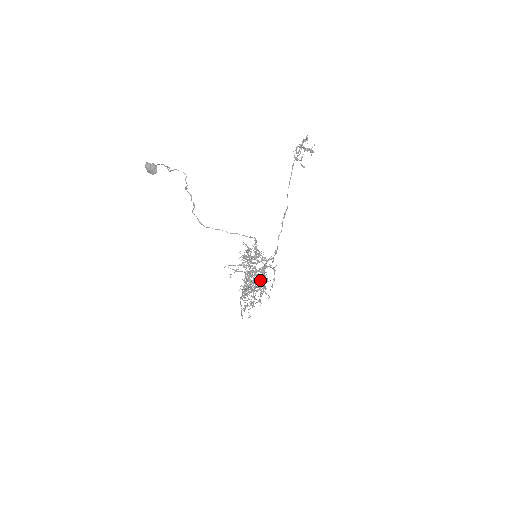
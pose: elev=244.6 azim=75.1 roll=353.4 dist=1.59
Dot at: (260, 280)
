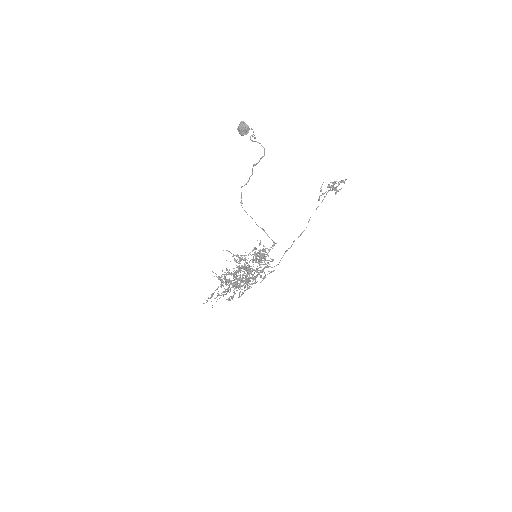
Dot at: (248, 279)
